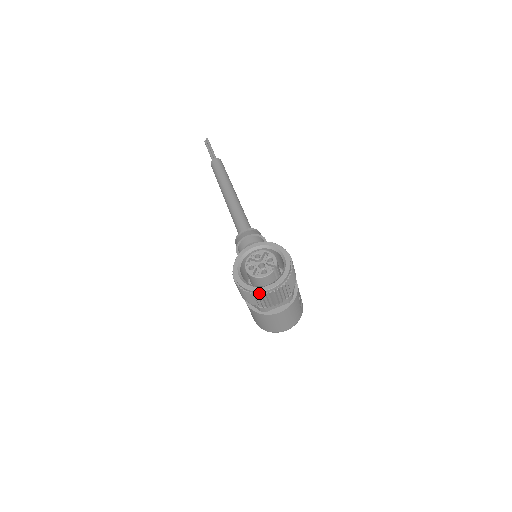
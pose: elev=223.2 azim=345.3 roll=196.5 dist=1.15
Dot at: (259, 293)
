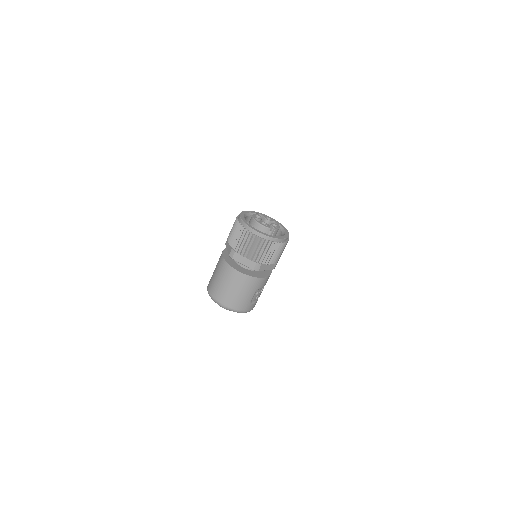
Dot at: (247, 228)
